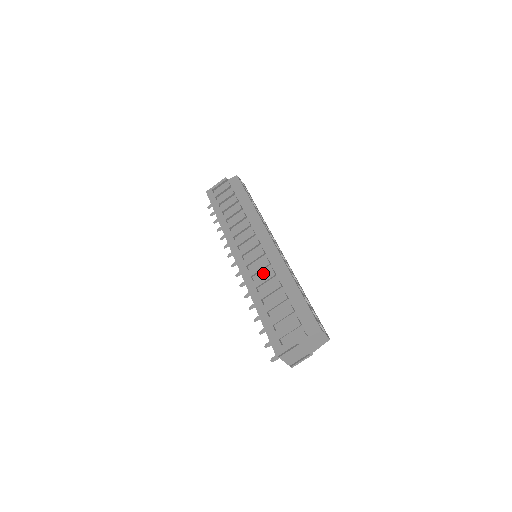
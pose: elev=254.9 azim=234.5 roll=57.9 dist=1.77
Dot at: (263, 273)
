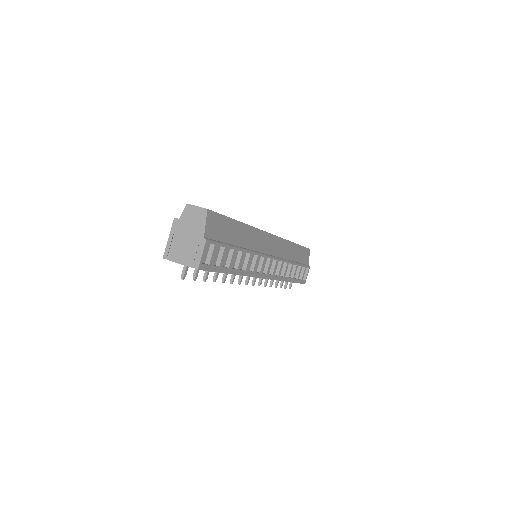
Dot at: occluded
